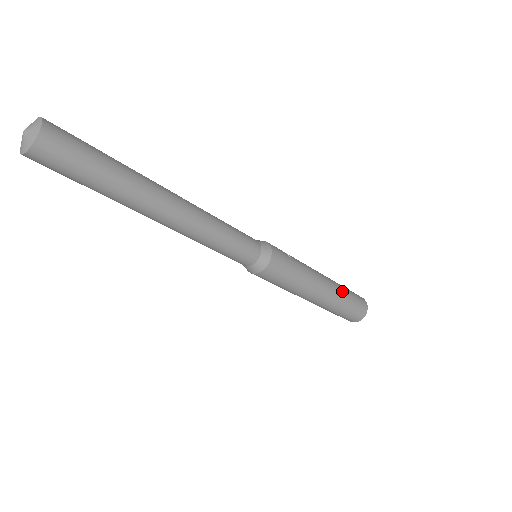
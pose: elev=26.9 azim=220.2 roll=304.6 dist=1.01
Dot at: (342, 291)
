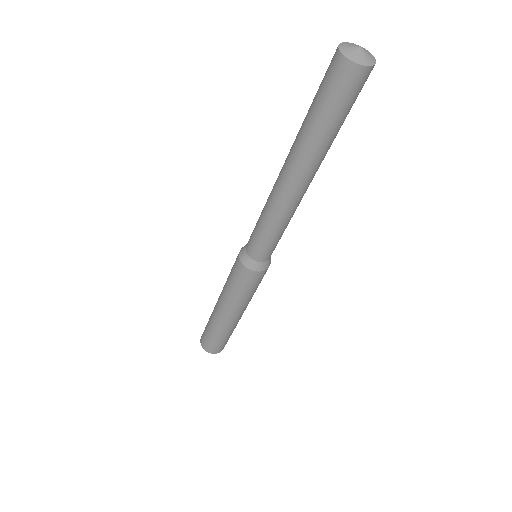
Dot at: occluded
